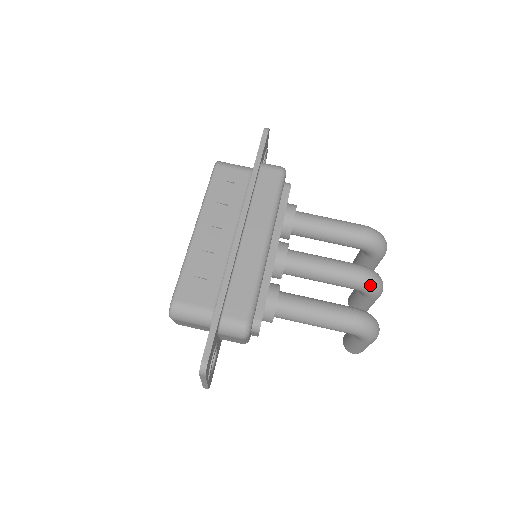
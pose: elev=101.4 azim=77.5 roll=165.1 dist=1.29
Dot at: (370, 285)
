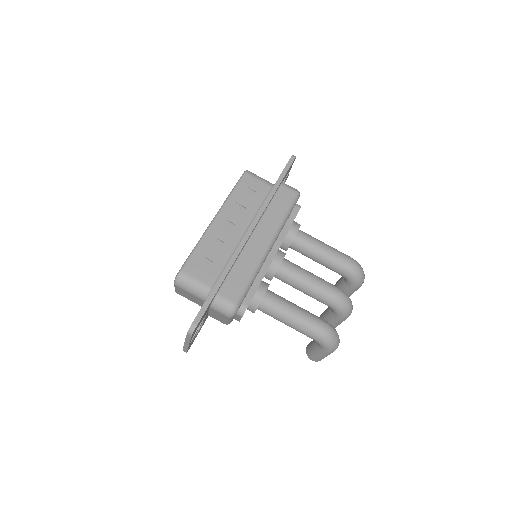
Dot at: (342, 306)
